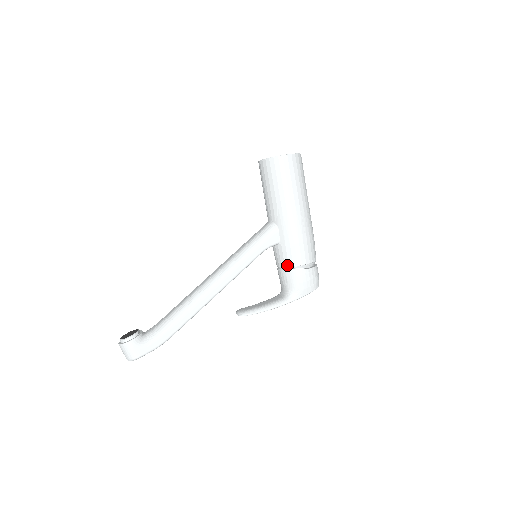
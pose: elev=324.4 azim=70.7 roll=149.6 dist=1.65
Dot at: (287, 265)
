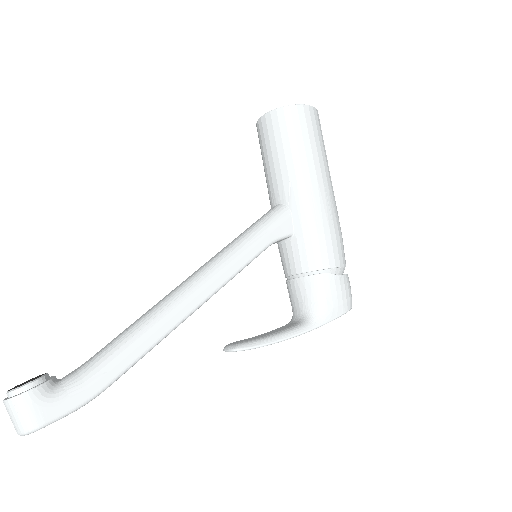
Dot at: (306, 269)
